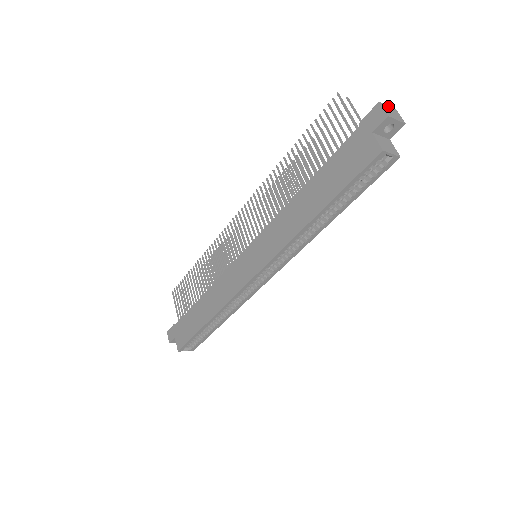
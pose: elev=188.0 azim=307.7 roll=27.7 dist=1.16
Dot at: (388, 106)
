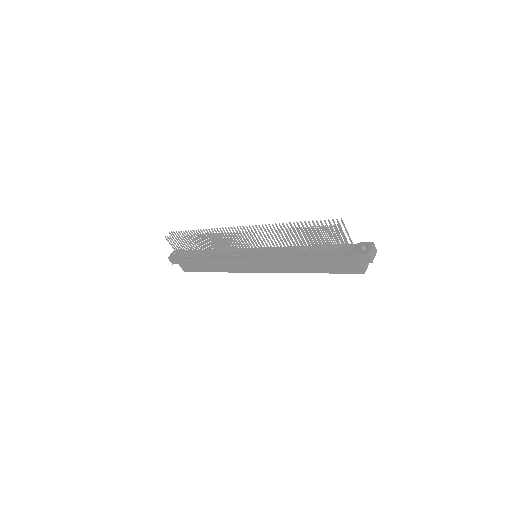
Dot at: (371, 248)
